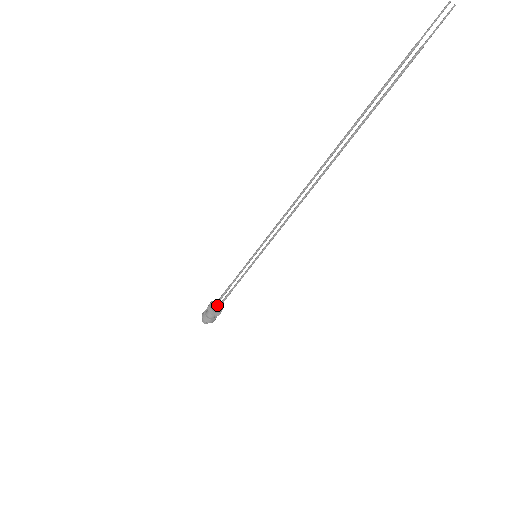
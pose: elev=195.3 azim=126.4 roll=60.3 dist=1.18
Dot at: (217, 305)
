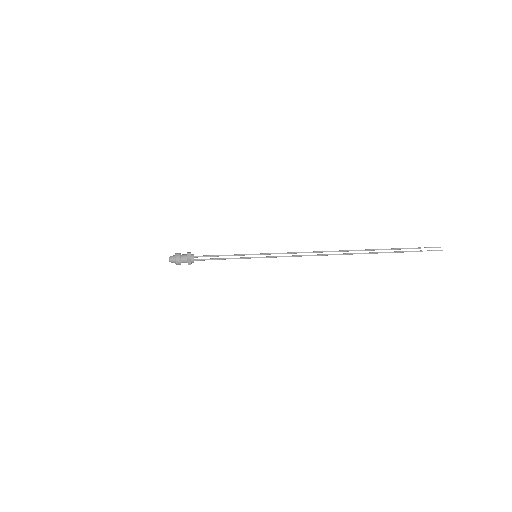
Dot at: occluded
